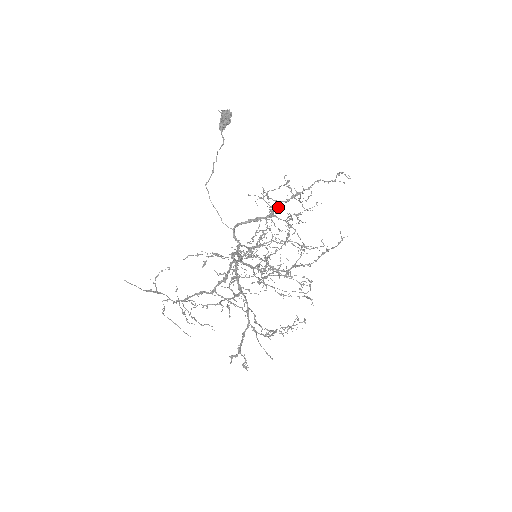
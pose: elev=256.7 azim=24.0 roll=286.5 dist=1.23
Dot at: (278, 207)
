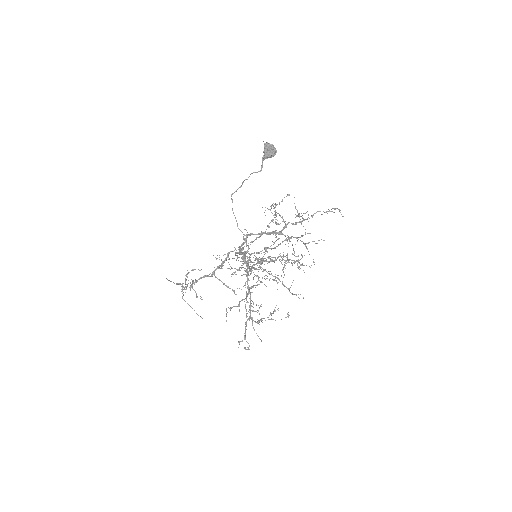
Dot at: (286, 227)
